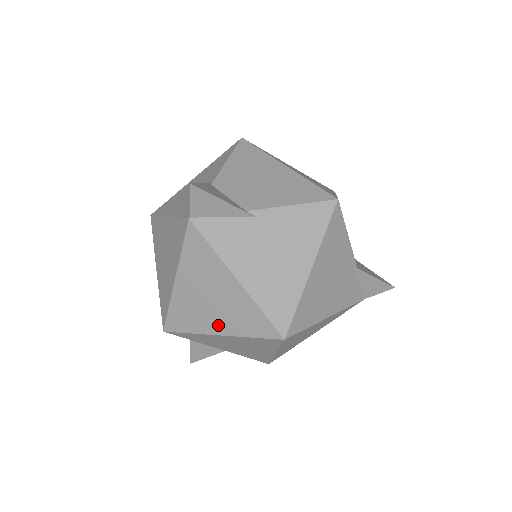
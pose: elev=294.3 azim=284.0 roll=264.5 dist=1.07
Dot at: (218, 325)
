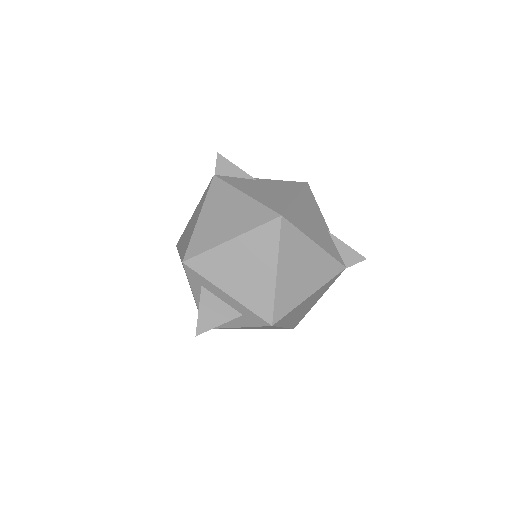
Dot at: (230, 232)
